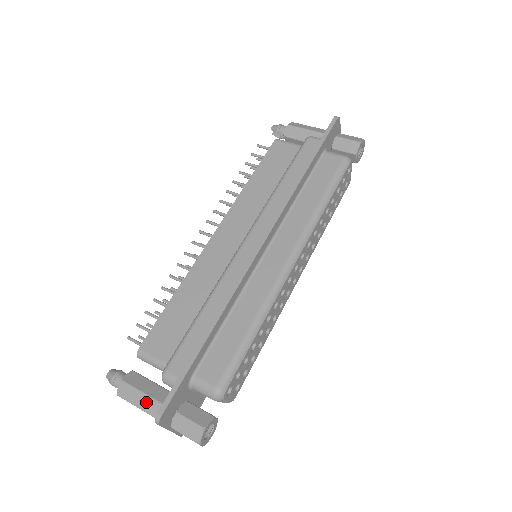
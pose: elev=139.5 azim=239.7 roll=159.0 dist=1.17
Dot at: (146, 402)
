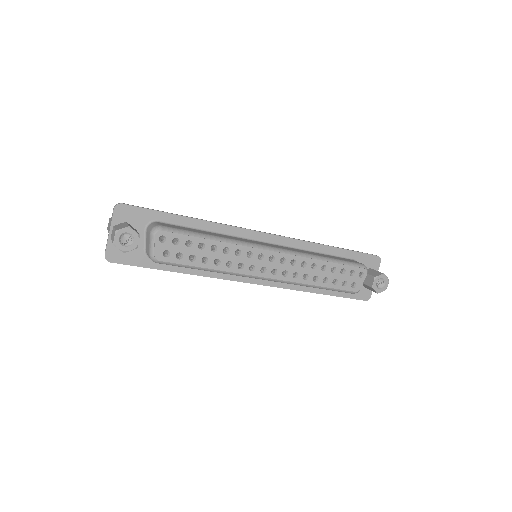
Dot at: occluded
